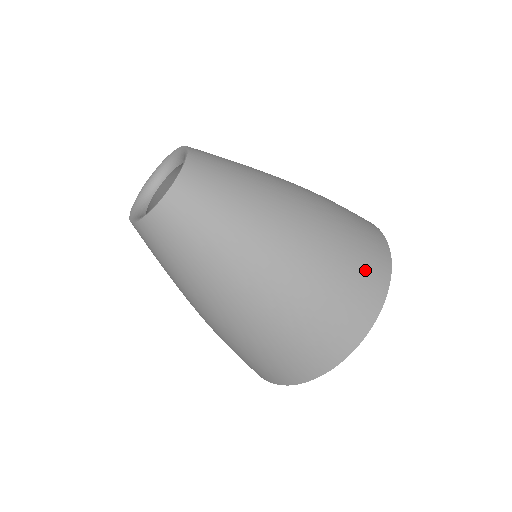
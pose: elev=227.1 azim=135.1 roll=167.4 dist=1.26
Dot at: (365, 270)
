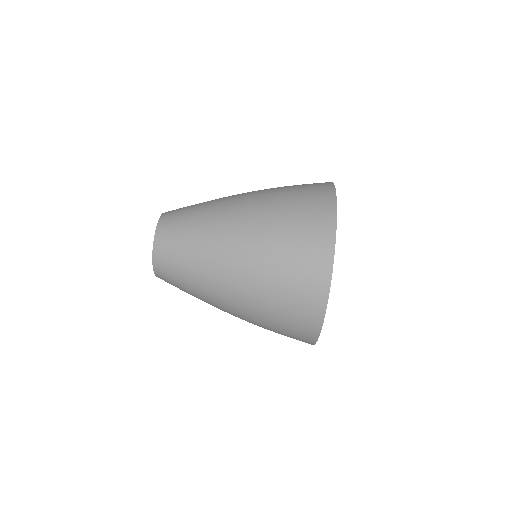
Dot at: (307, 184)
